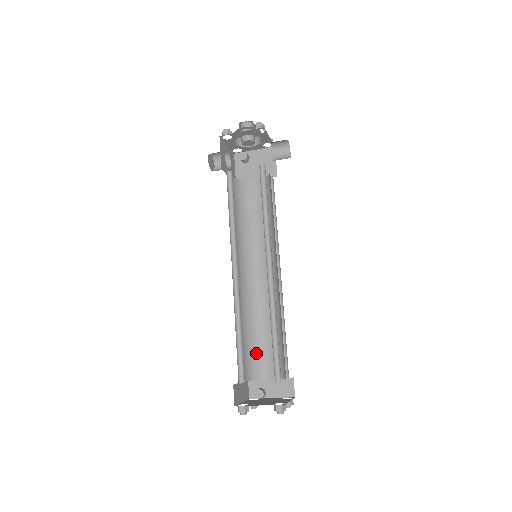
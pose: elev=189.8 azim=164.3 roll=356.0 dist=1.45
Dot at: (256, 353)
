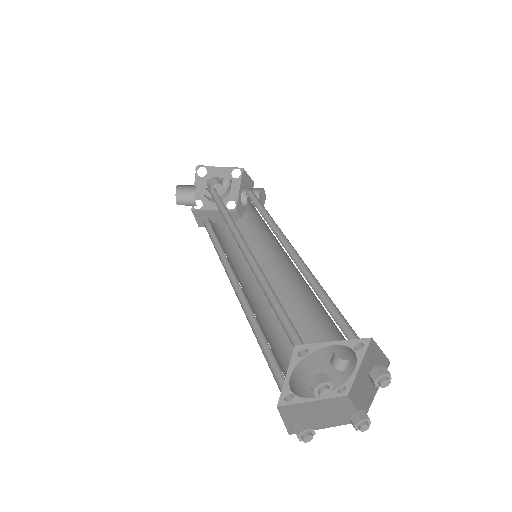
Dot at: (282, 363)
